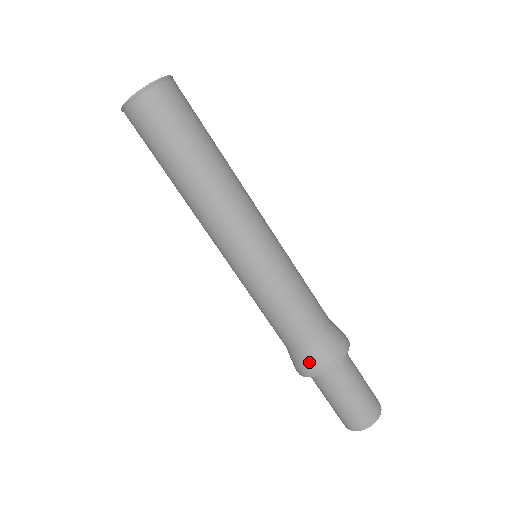
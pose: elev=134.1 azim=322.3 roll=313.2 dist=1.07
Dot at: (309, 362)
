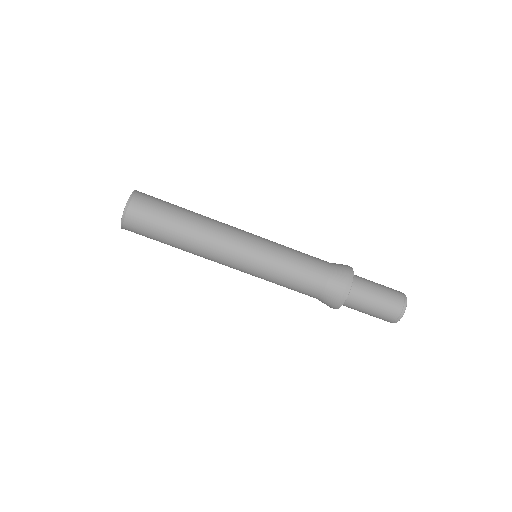
Dot at: (330, 301)
